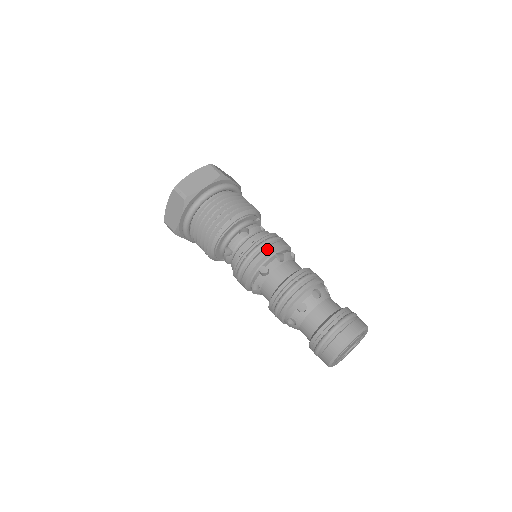
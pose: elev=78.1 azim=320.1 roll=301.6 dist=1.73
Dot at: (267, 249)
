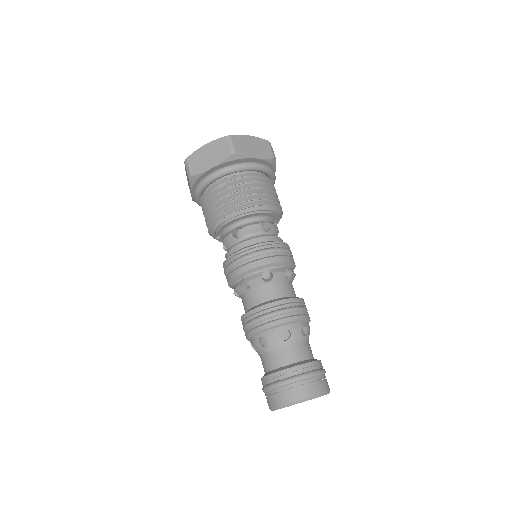
Dot at: (282, 257)
